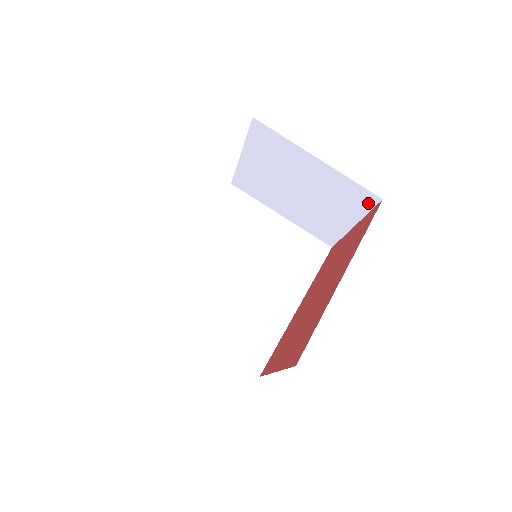
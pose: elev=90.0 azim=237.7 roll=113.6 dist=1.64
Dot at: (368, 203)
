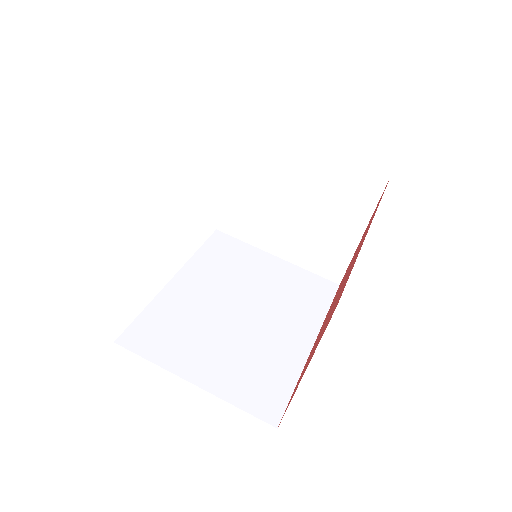
Dot at: (375, 190)
